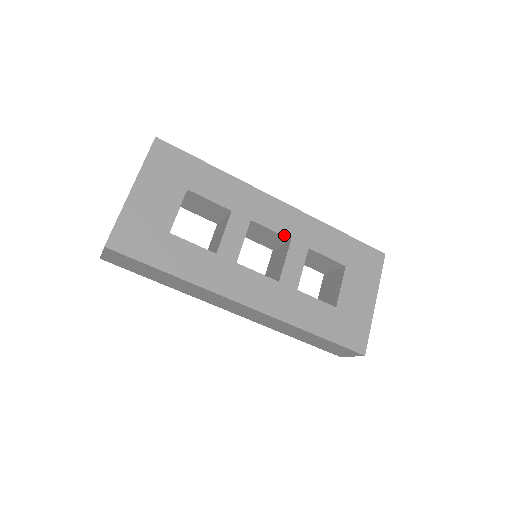
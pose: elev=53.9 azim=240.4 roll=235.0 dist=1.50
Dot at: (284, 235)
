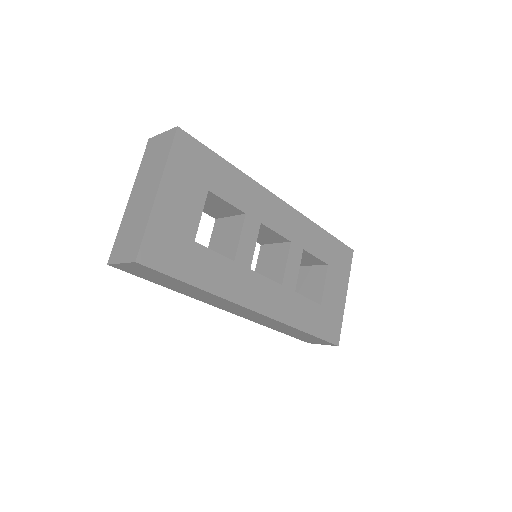
Dot at: (286, 237)
